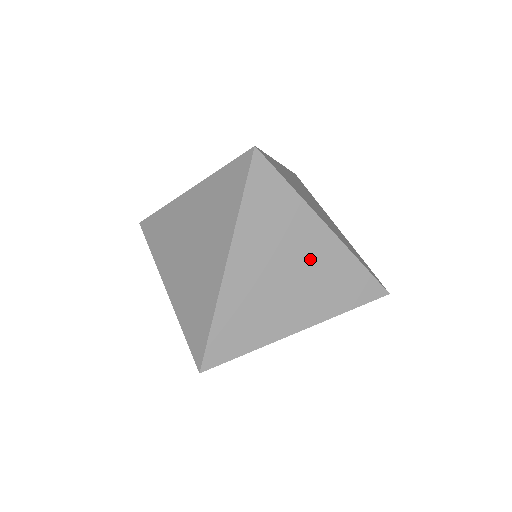
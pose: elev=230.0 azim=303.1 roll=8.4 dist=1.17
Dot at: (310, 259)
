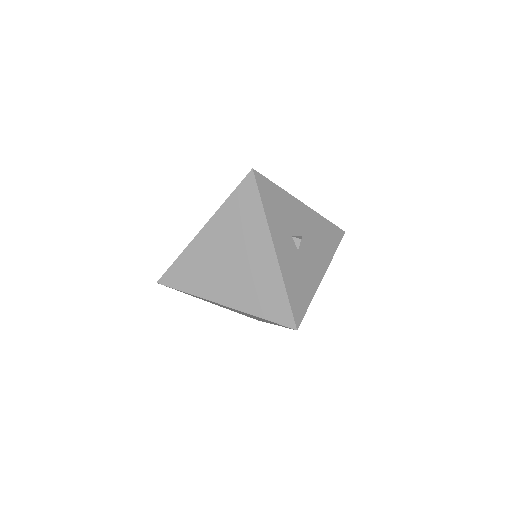
Dot at: occluded
